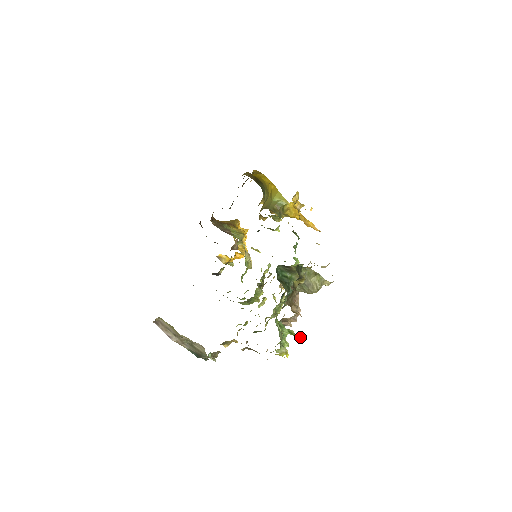
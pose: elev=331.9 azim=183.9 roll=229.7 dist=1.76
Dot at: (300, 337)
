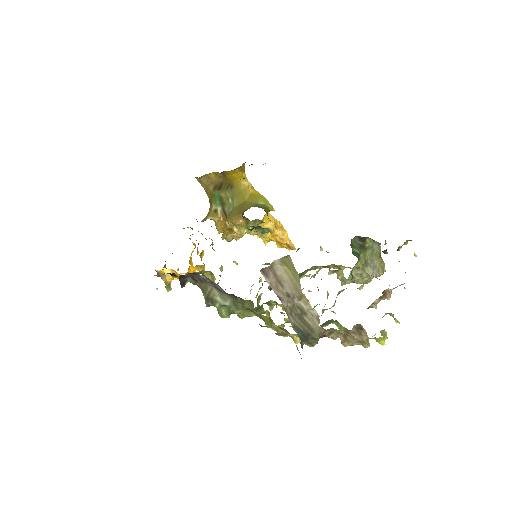
Dot at: occluded
